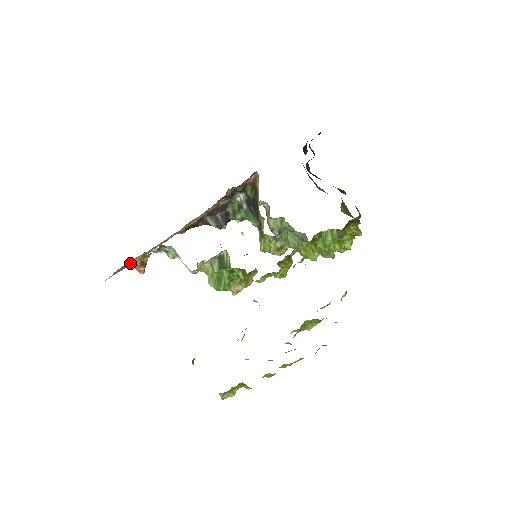
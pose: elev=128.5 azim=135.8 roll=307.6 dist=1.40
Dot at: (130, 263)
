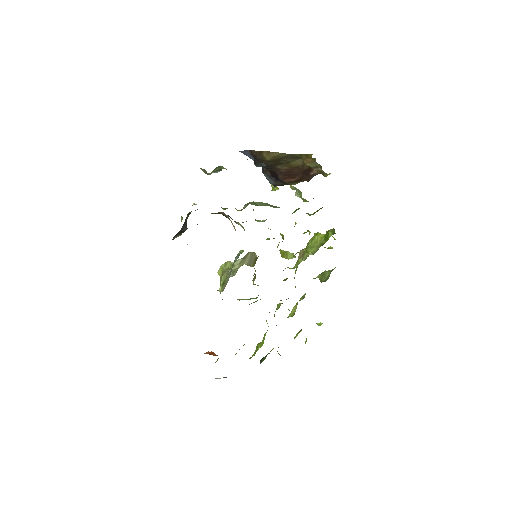
Dot at: occluded
